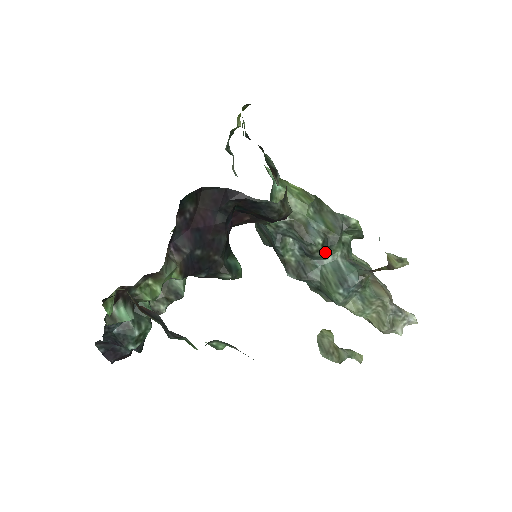
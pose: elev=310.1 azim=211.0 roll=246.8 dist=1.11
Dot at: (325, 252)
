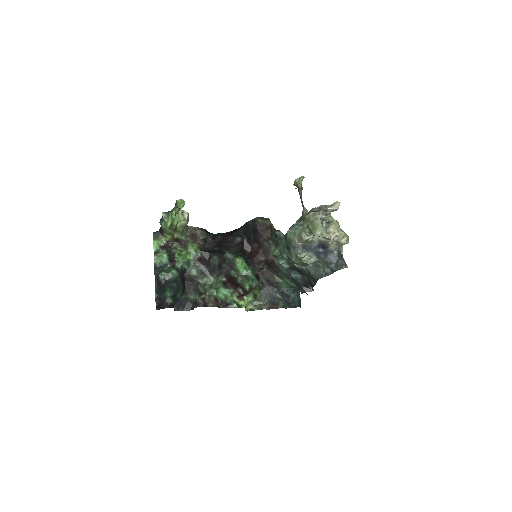
Dot at: occluded
